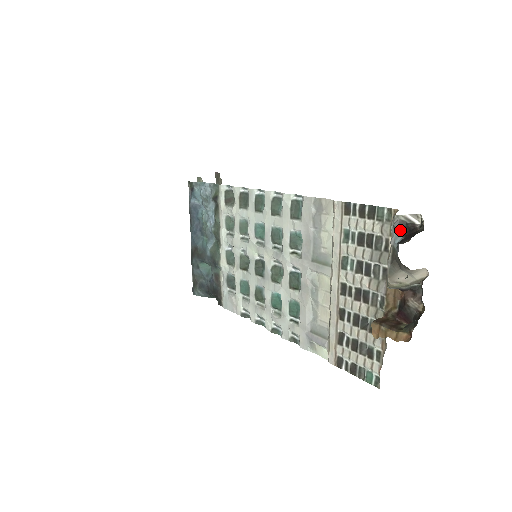
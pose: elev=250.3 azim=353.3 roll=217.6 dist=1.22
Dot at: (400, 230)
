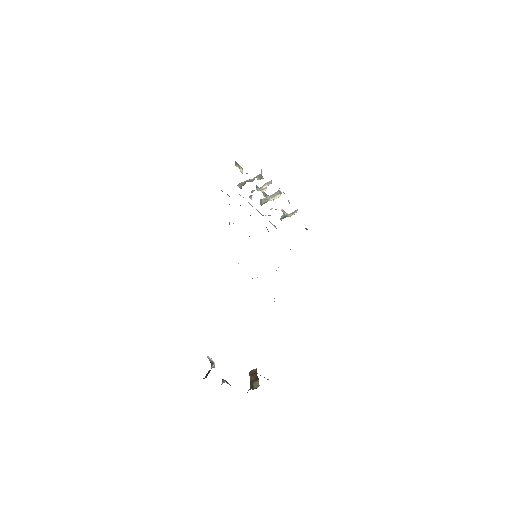
Dot at: occluded
